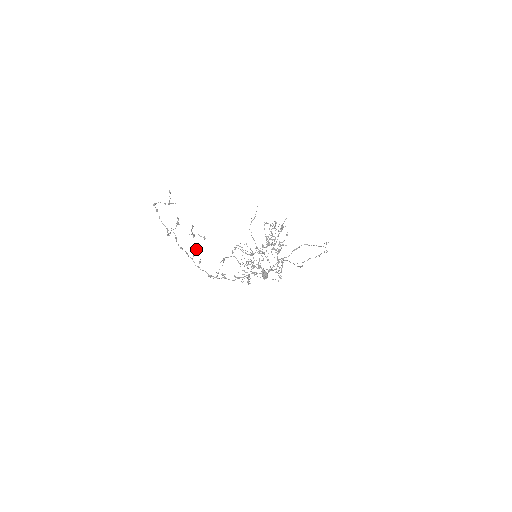
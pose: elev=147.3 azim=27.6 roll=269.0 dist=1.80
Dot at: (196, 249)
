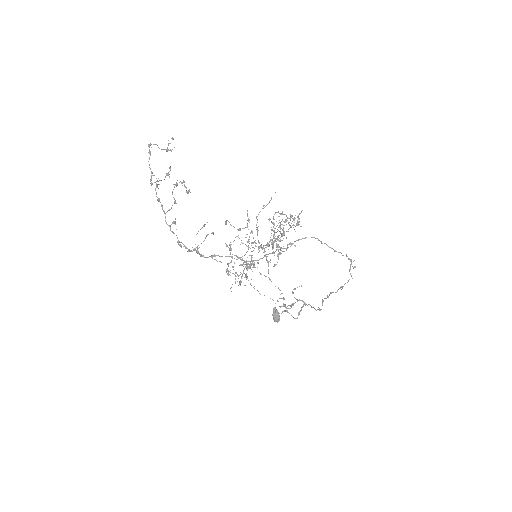
Dot at: (174, 202)
